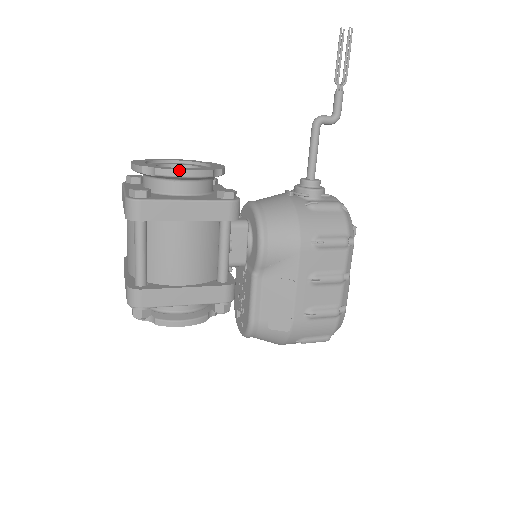
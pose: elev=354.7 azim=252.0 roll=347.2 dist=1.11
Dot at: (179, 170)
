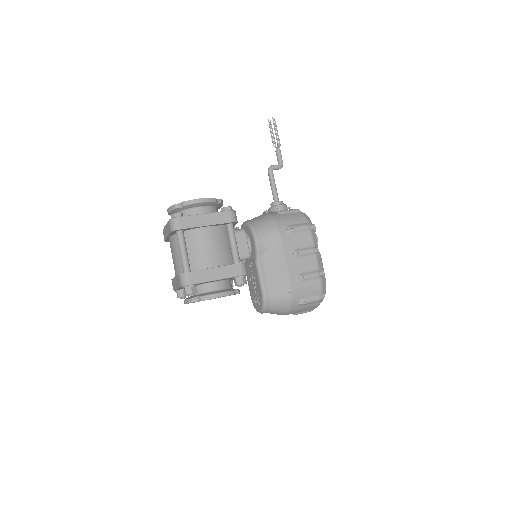
Dot at: (196, 199)
